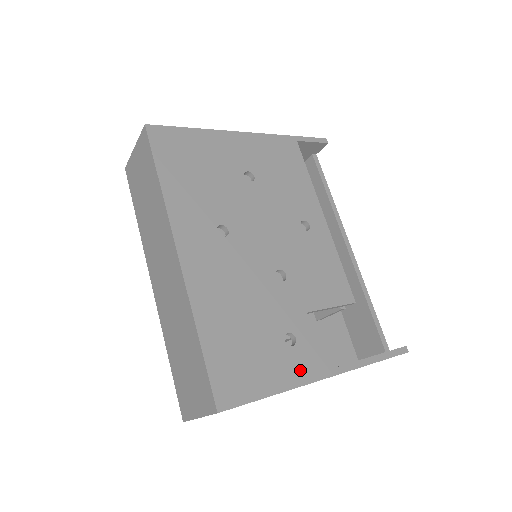
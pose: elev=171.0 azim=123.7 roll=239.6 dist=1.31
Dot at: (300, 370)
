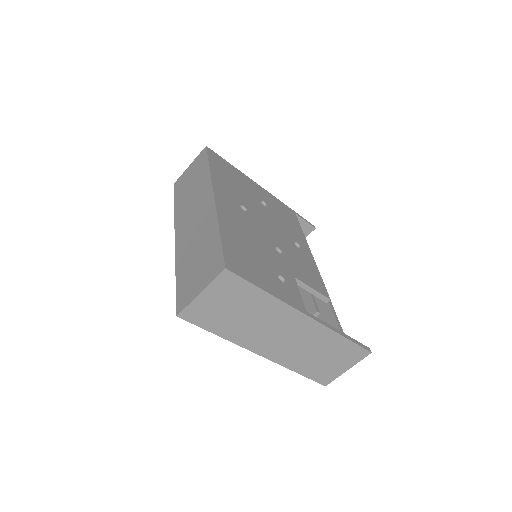
Dot at: (287, 296)
